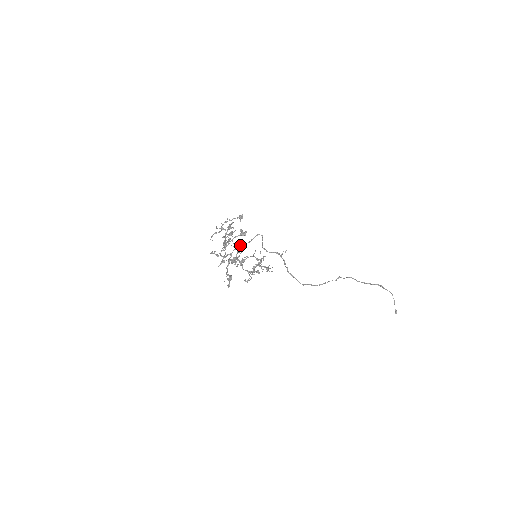
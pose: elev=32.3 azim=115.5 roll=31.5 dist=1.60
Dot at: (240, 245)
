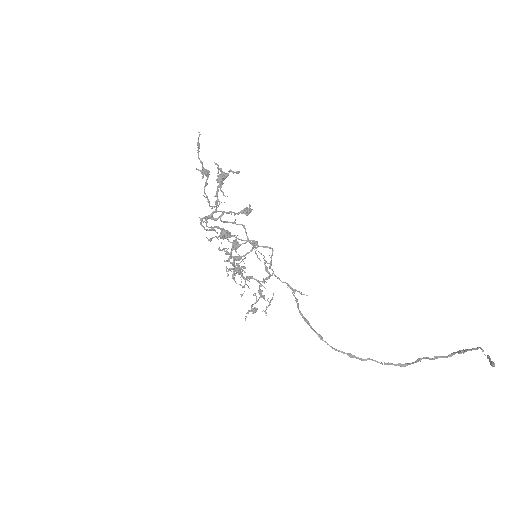
Dot at: occluded
